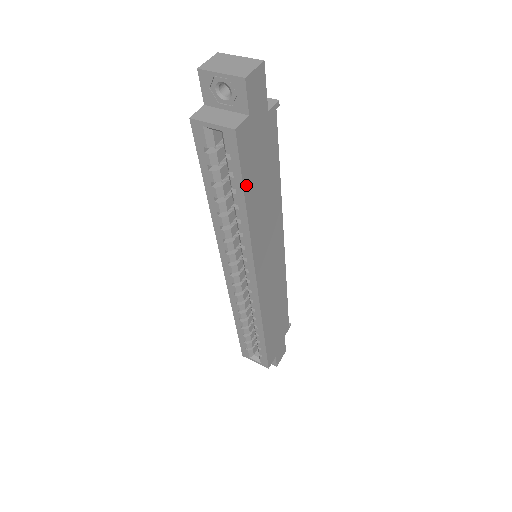
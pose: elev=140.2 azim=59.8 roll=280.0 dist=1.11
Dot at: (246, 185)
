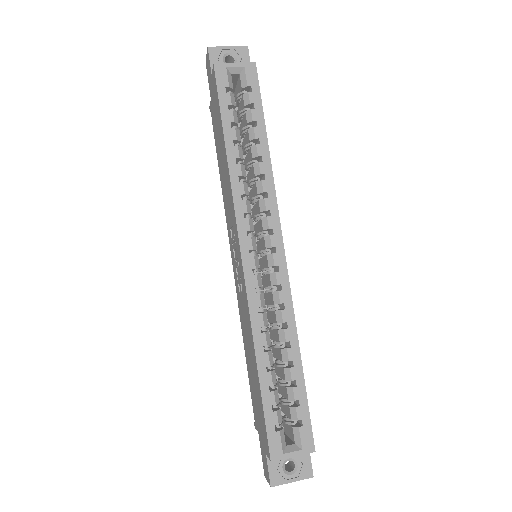
Dot at: (263, 119)
